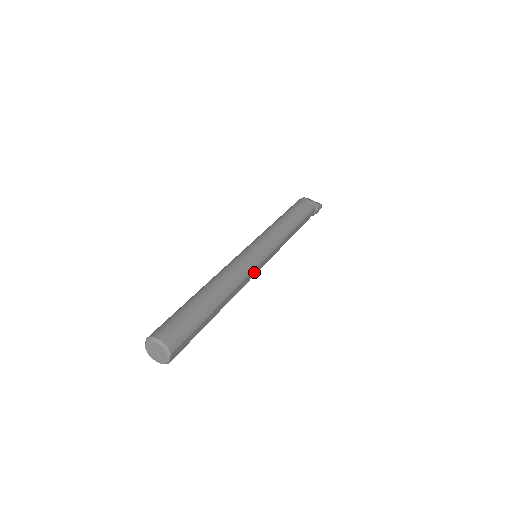
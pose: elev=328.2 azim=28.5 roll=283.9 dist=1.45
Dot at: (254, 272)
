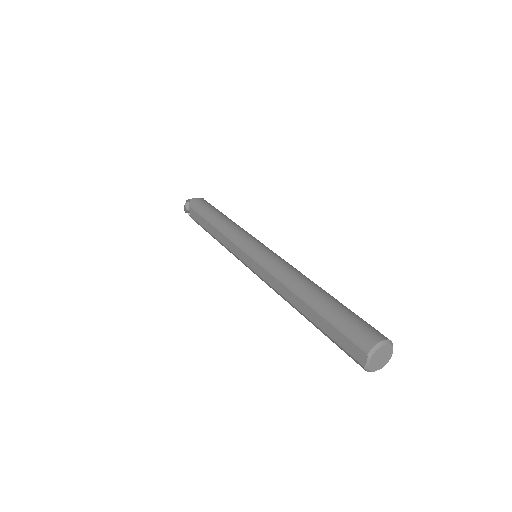
Dot at: occluded
